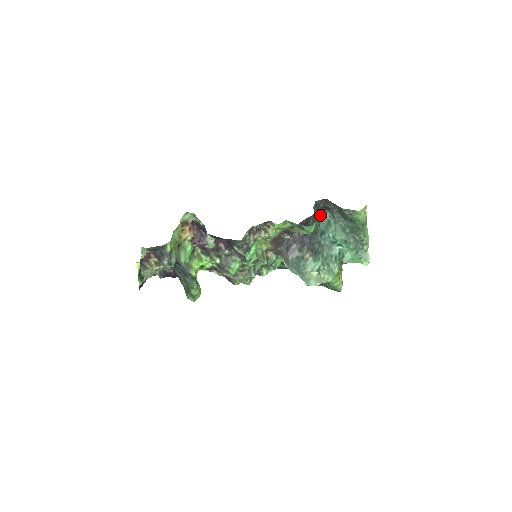
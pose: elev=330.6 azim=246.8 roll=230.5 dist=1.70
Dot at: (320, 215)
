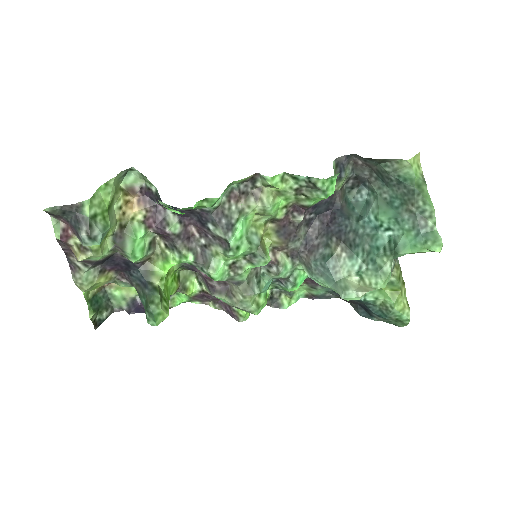
Dot at: (353, 196)
